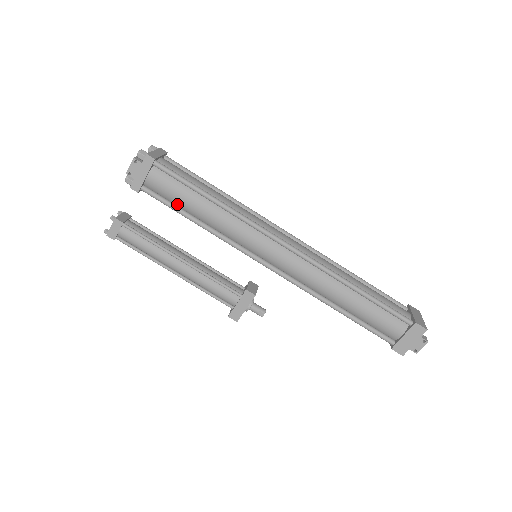
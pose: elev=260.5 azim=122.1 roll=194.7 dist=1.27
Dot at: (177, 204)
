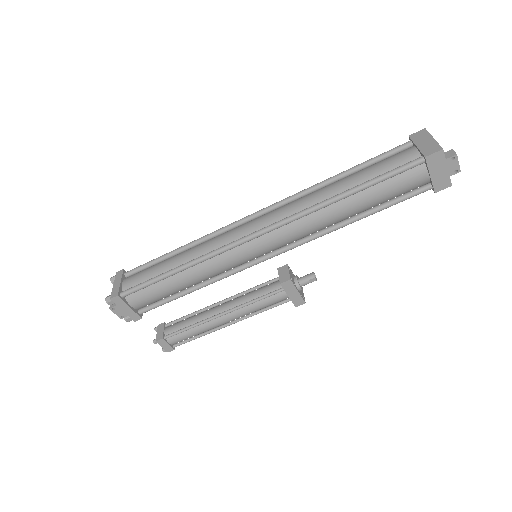
Dot at: (168, 296)
